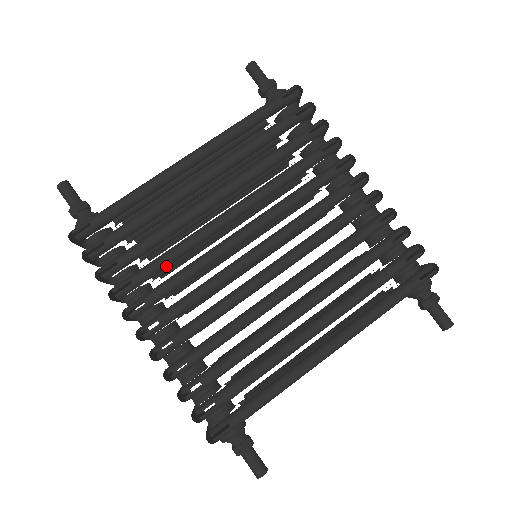
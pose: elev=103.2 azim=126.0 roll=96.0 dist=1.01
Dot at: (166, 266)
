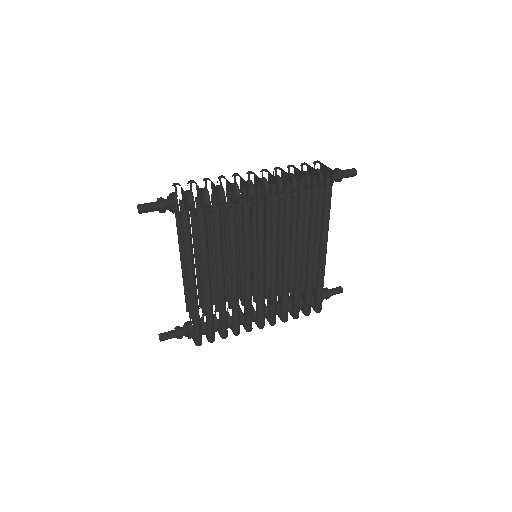
Dot at: occluded
